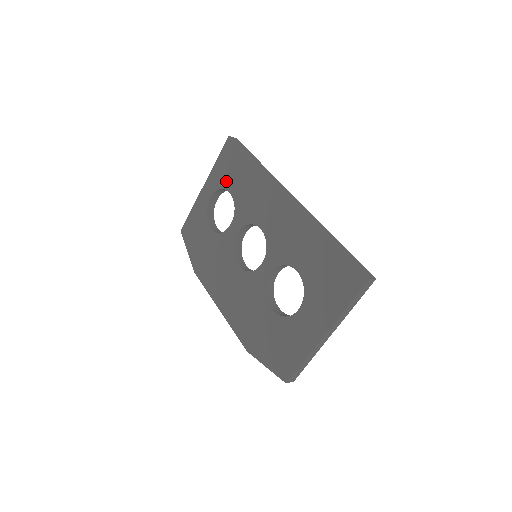
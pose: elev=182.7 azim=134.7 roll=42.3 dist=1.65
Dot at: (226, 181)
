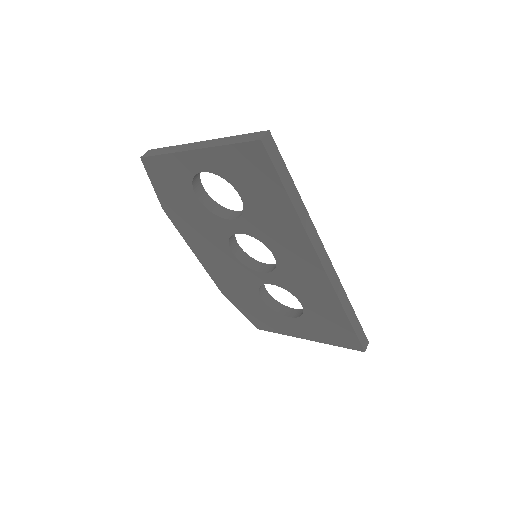
Dot at: (238, 181)
